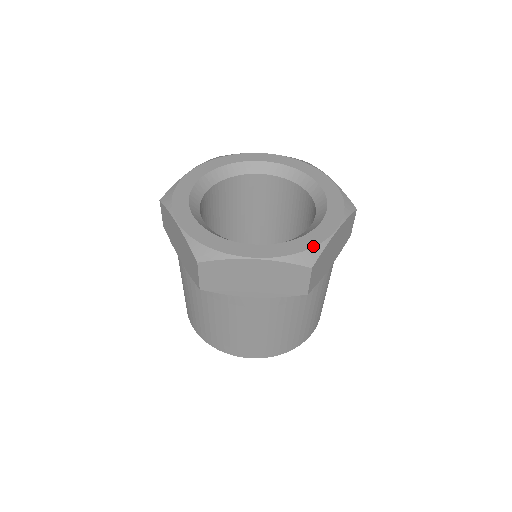
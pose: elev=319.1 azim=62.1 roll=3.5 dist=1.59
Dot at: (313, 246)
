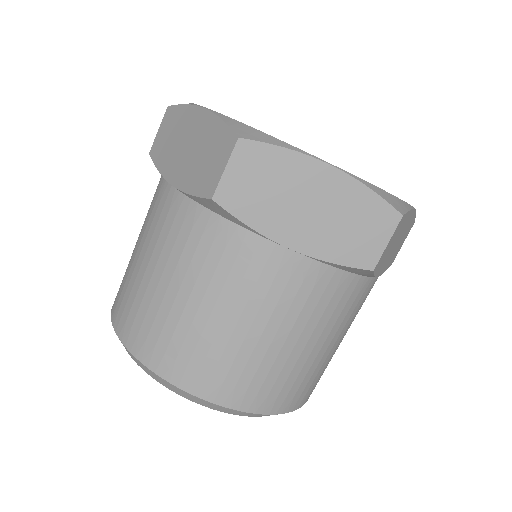
Dot at: occluded
